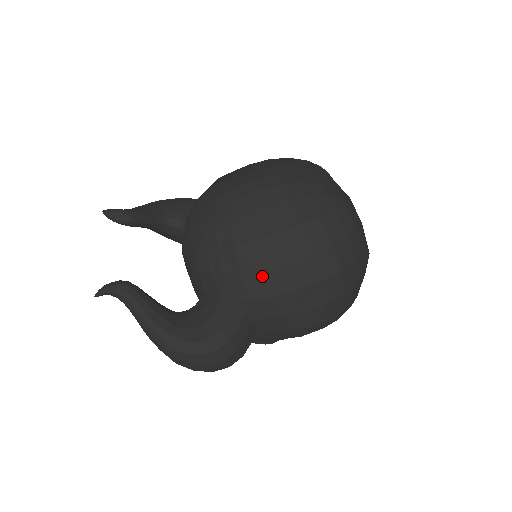
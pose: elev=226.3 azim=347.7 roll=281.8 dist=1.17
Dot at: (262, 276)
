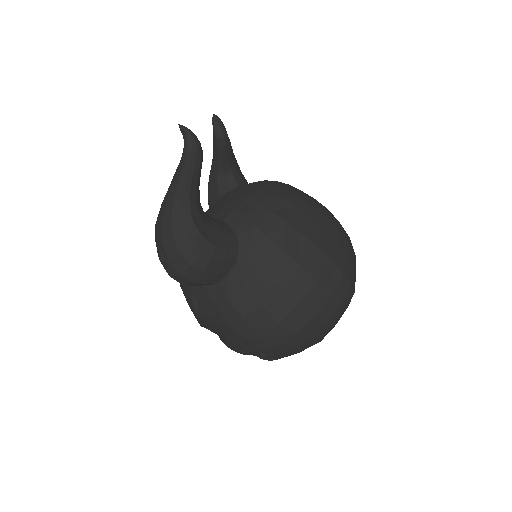
Dot at: (278, 253)
